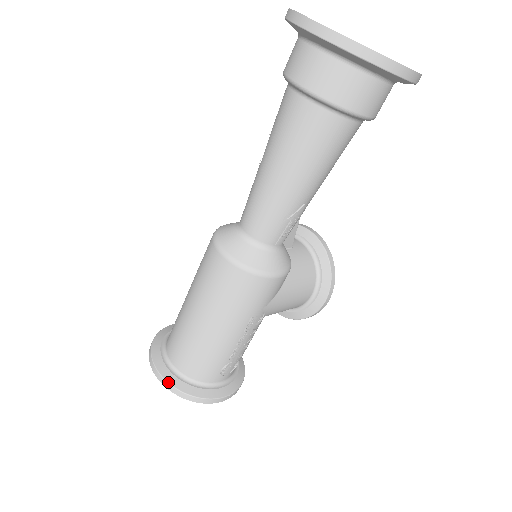
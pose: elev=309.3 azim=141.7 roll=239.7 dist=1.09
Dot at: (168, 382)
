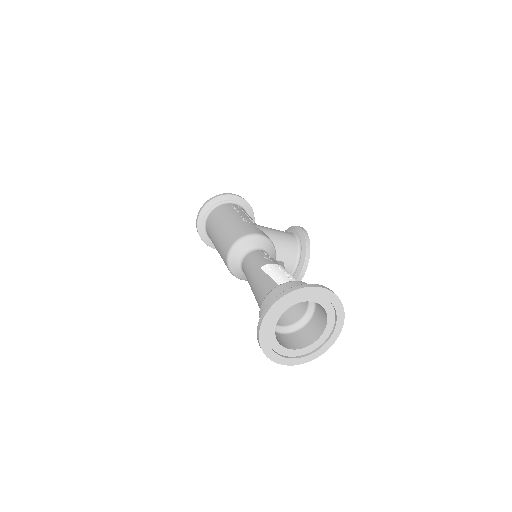
Dot at: (197, 225)
